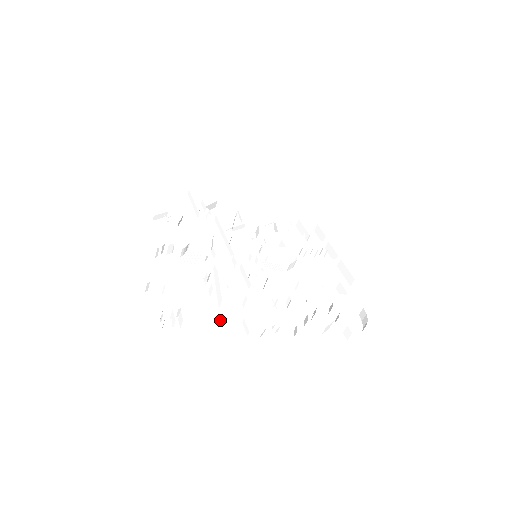
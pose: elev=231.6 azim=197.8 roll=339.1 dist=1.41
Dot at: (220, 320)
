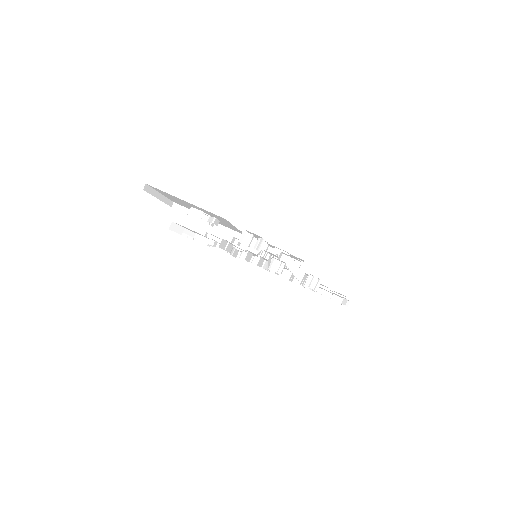
Dot at: occluded
